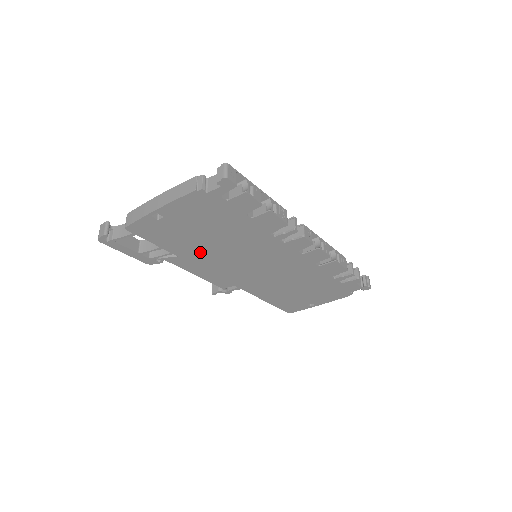
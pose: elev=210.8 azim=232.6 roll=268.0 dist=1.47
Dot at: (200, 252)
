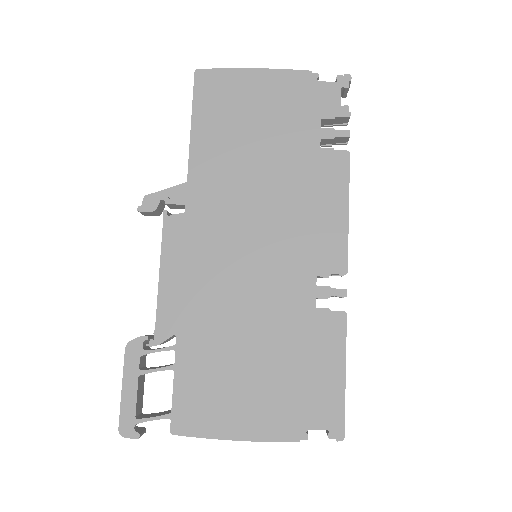
Dot at: occluded
